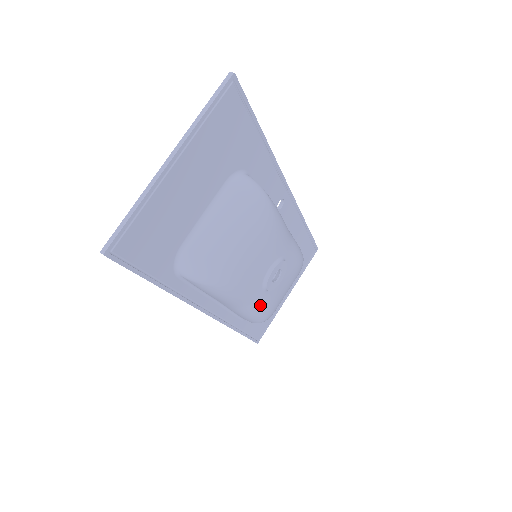
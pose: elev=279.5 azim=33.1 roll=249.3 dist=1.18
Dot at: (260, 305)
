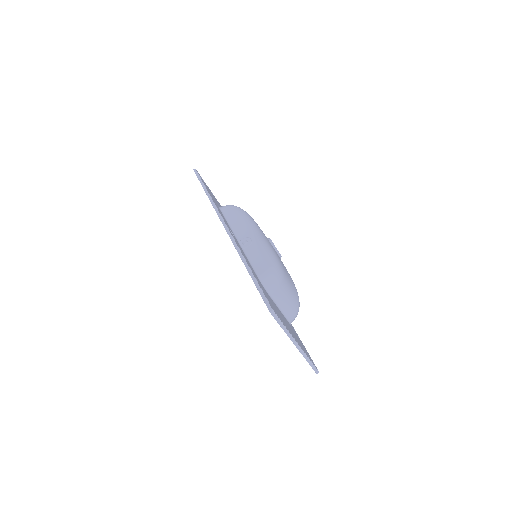
Dot at: occluded
